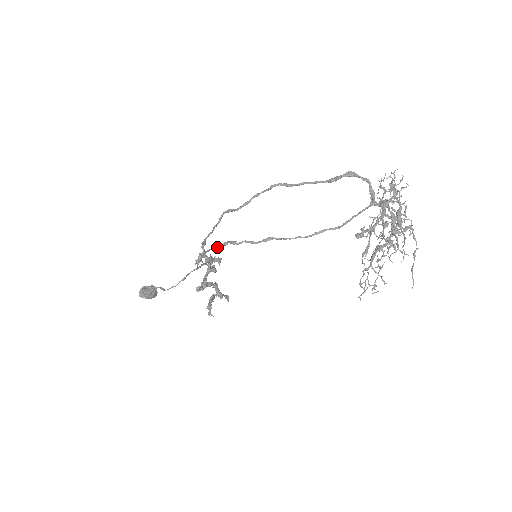
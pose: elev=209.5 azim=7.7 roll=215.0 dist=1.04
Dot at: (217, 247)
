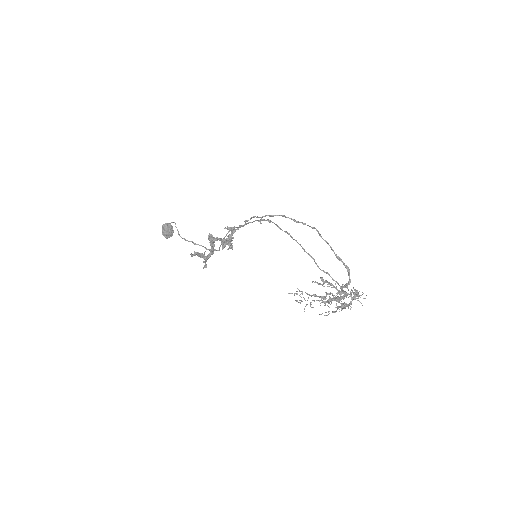
Dot at: (256, 220)
